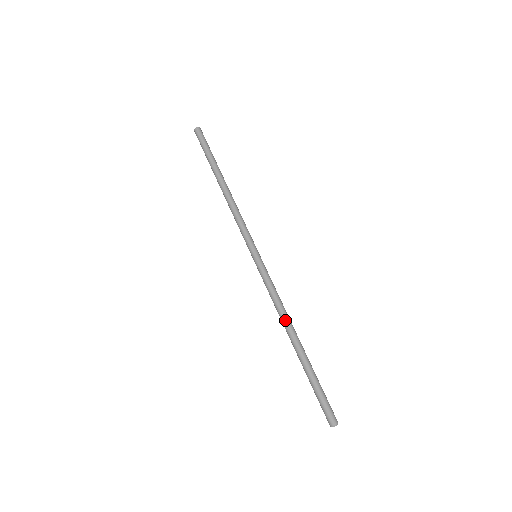
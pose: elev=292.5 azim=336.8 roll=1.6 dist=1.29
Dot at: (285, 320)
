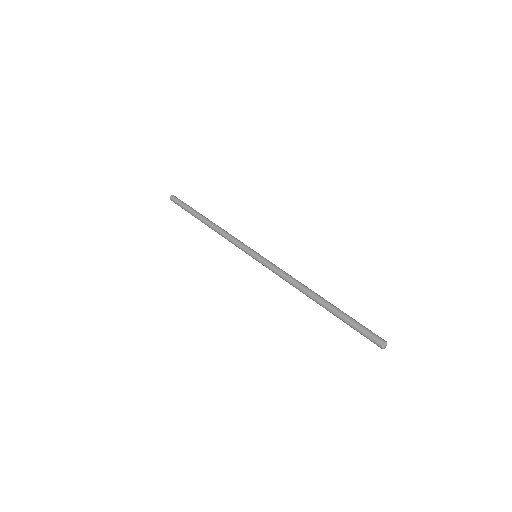
Dot at: (304, 285)
